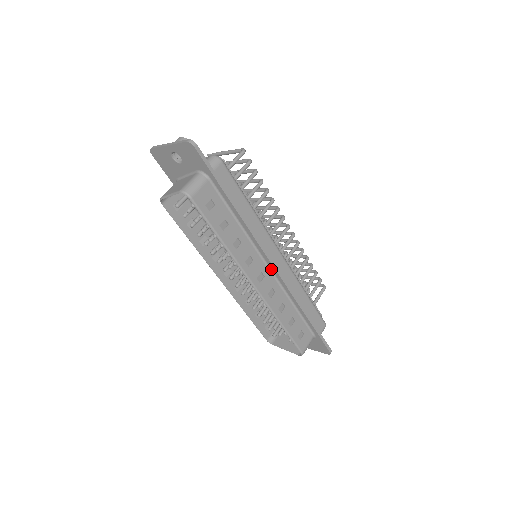
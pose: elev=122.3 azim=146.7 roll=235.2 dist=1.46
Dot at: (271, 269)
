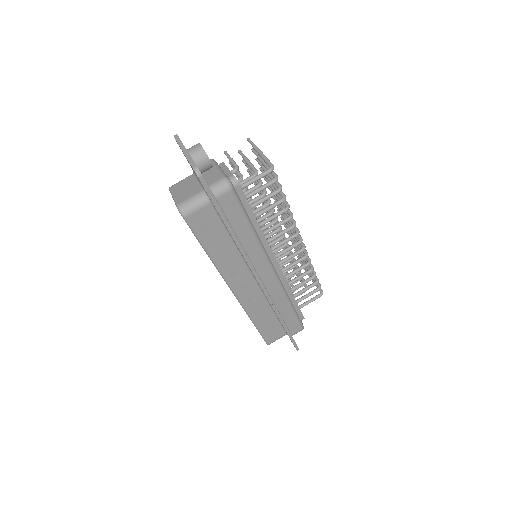
Dot at: occluded
